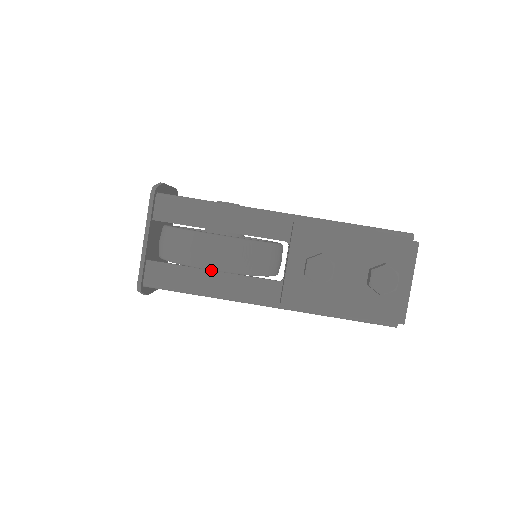
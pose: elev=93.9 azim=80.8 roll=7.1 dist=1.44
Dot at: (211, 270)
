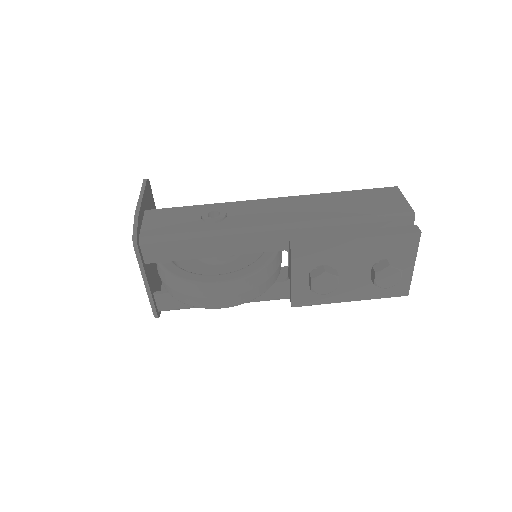
Dot at: occluded
